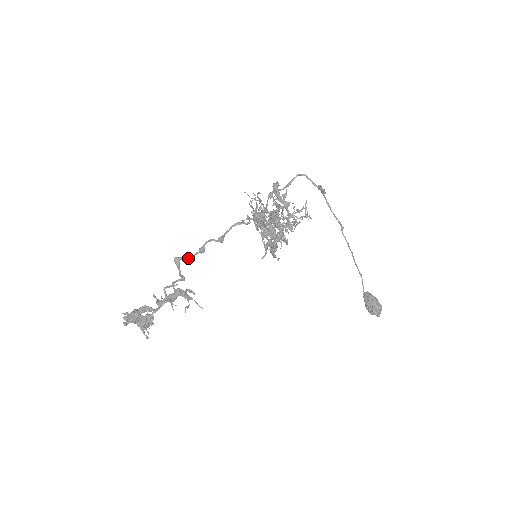
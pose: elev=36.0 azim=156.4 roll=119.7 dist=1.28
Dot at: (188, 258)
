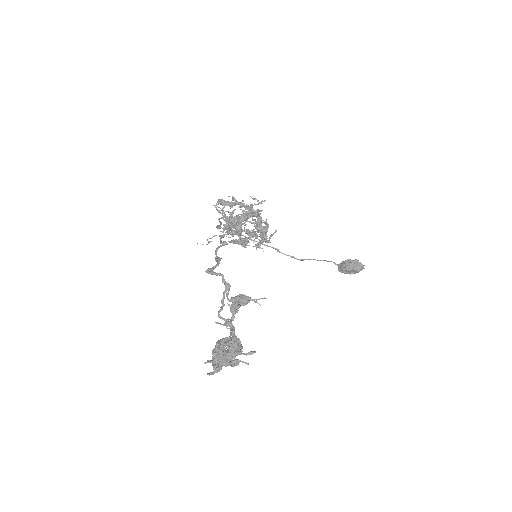
Dot at: (216, 265)
